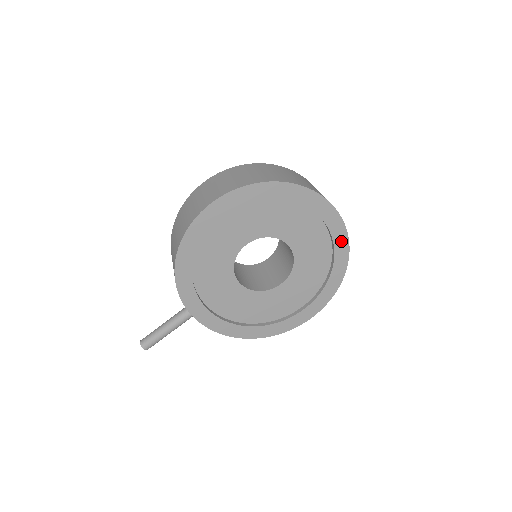
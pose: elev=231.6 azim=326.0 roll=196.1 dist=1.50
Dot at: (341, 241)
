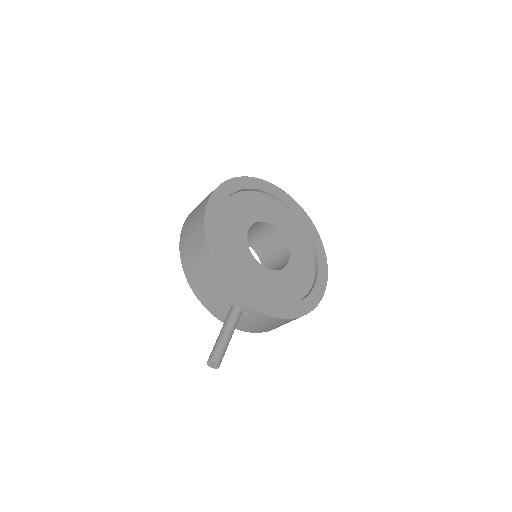
Dot at: (304, 217)
